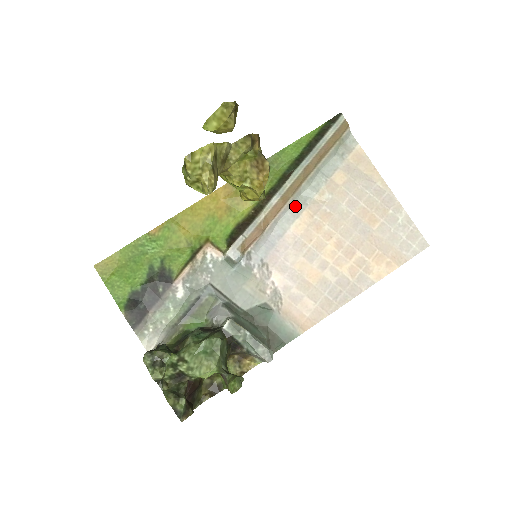
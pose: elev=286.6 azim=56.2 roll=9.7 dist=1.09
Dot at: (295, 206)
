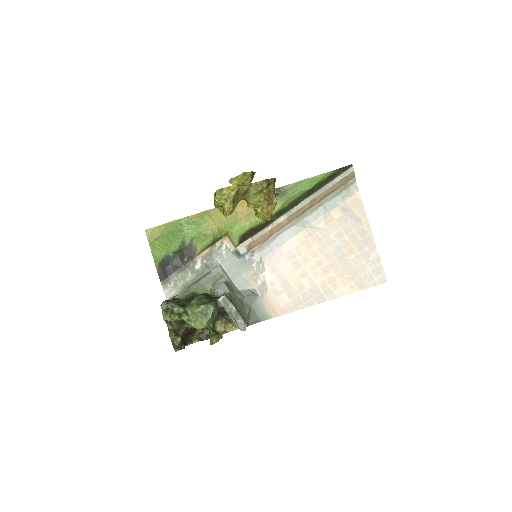
Dot at: (296, 226)
